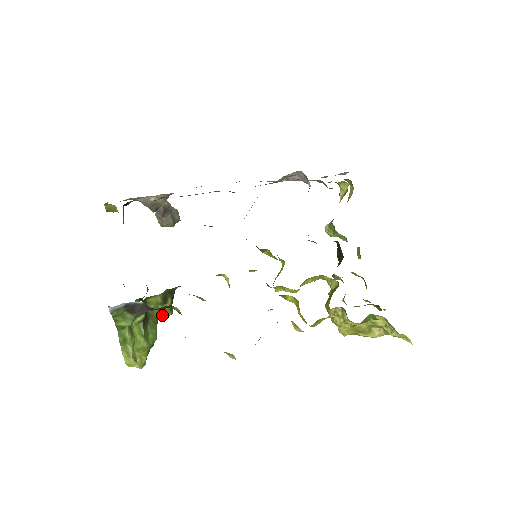
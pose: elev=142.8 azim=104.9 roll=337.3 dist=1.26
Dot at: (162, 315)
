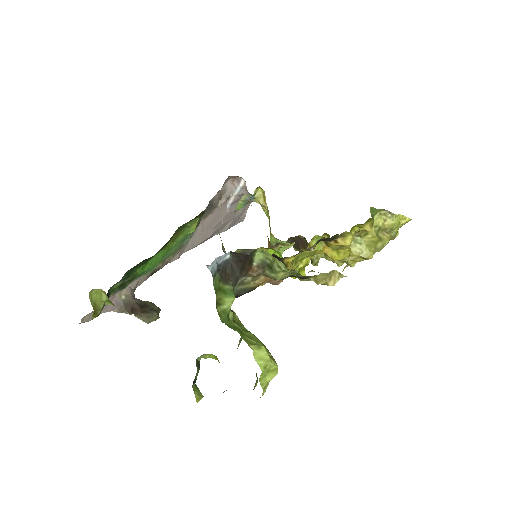
Dot at: occluded
